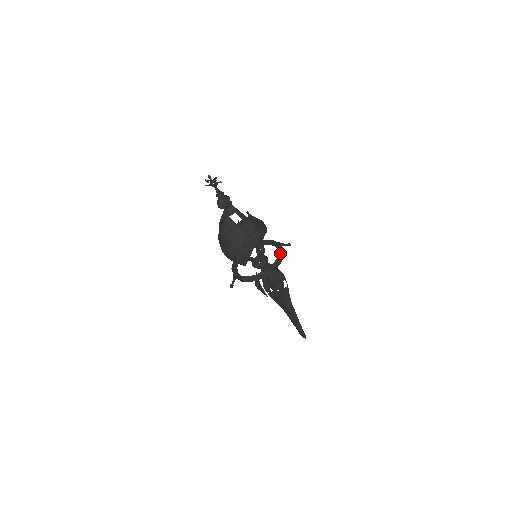
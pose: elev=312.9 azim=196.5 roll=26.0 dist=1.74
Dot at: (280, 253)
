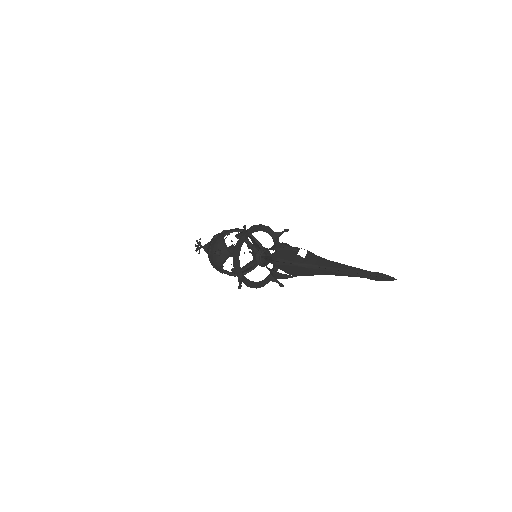
Dot at: (261, 228)
